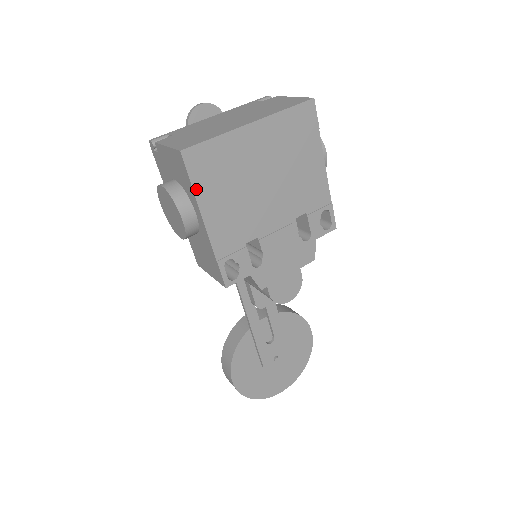
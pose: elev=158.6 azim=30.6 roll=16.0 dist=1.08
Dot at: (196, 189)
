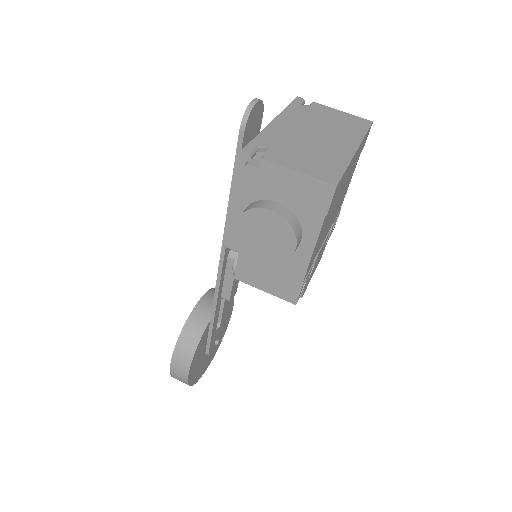
Dot at: (324, 220)
